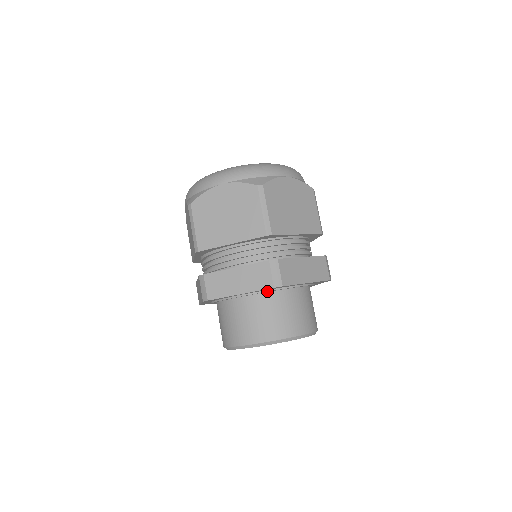
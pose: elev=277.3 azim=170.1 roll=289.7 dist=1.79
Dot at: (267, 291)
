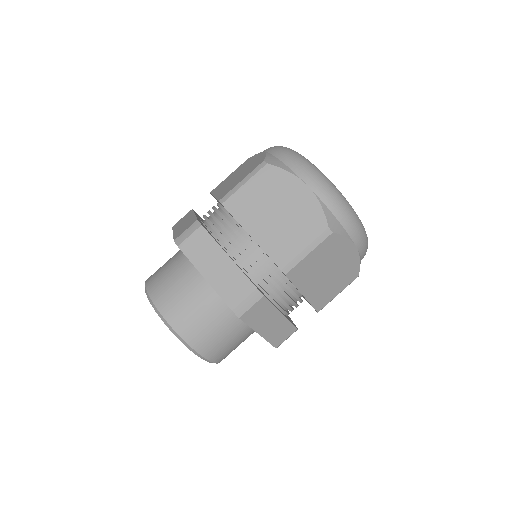
Dot at: occluded
